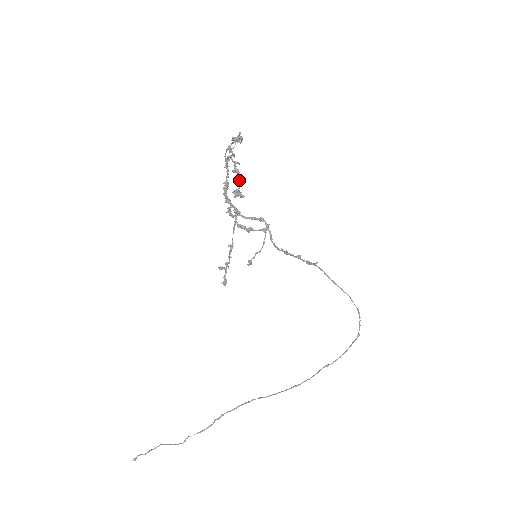
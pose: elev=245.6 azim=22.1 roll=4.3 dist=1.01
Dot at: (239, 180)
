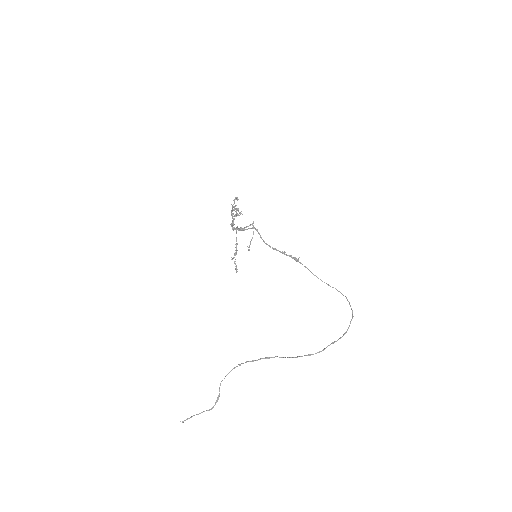
Dot at: (236, 210)
